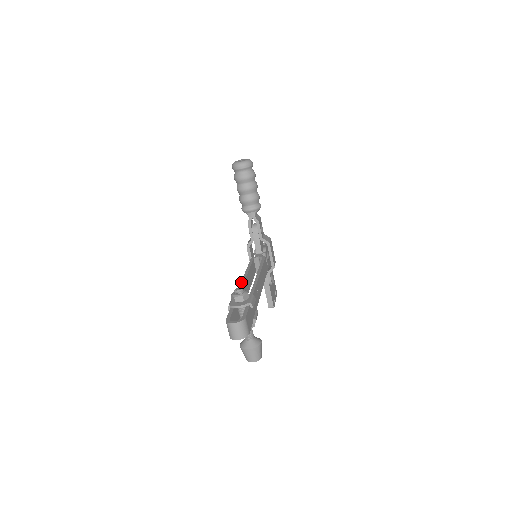
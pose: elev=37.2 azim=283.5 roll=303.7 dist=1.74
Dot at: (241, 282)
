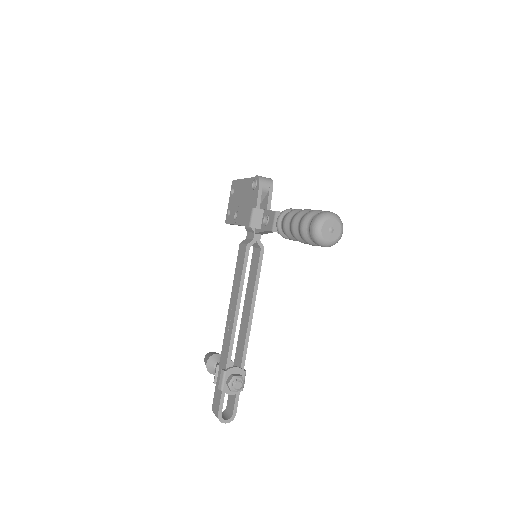
Dot at: (233, 326)
